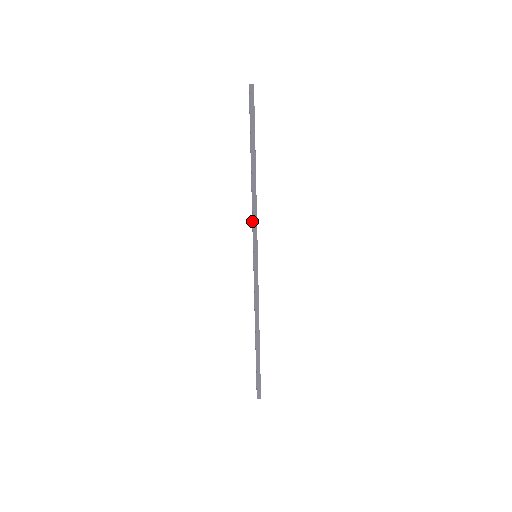
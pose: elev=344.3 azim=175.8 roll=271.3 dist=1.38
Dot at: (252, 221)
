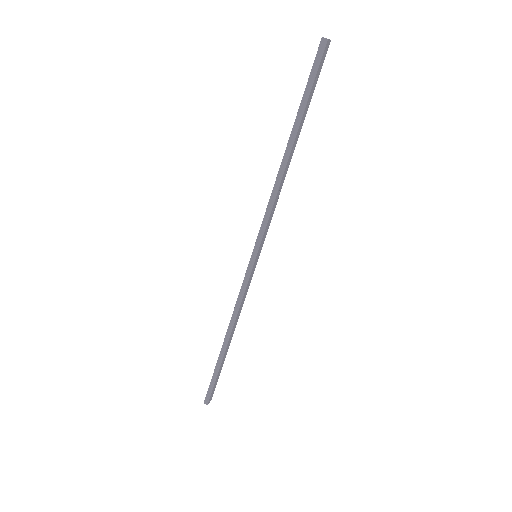
Dot at: occluded
